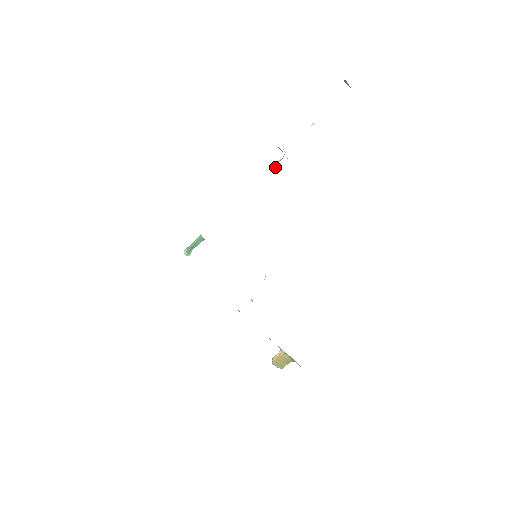
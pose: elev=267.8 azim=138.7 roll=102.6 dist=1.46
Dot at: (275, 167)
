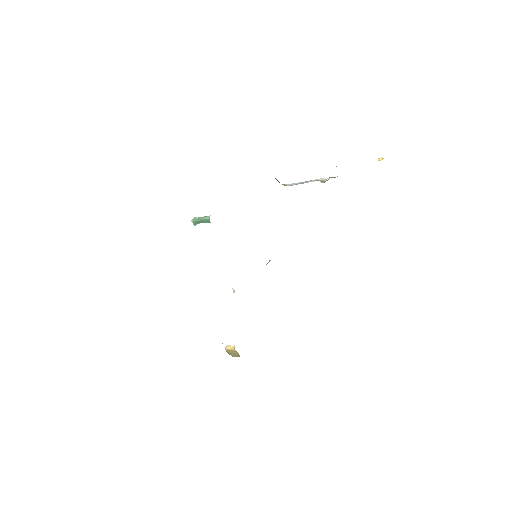
Dot at: (319, 179)
